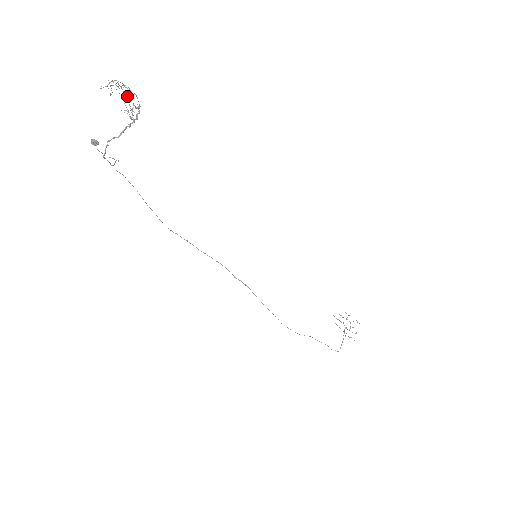
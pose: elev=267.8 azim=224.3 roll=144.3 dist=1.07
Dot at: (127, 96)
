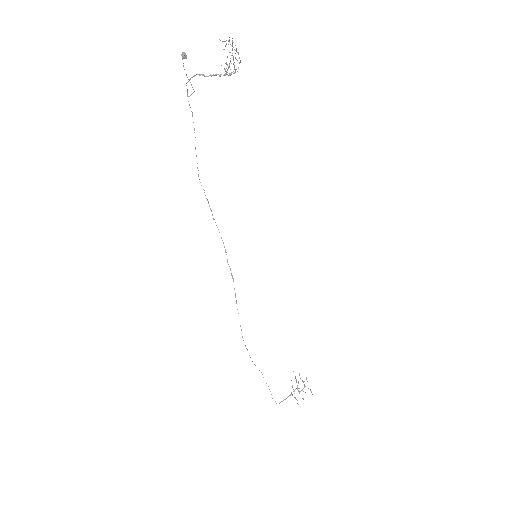
Dot at: (233, 56)
